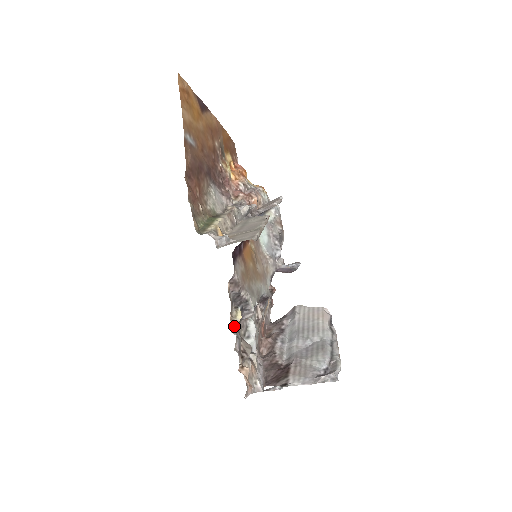
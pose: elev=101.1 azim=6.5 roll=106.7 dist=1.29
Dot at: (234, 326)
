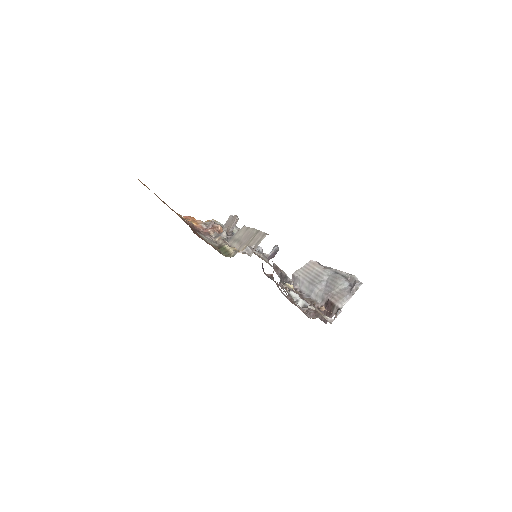
Dot at: (296, 291)
